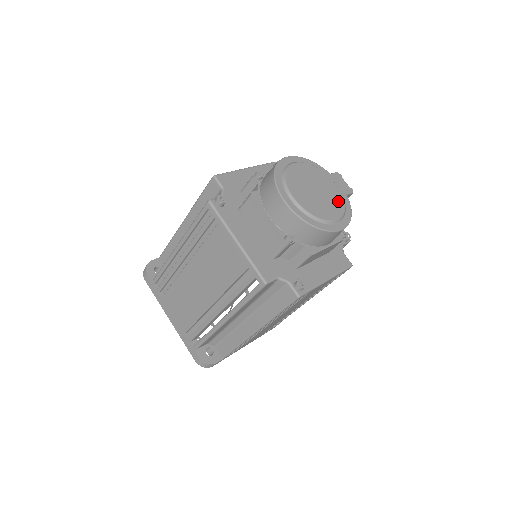
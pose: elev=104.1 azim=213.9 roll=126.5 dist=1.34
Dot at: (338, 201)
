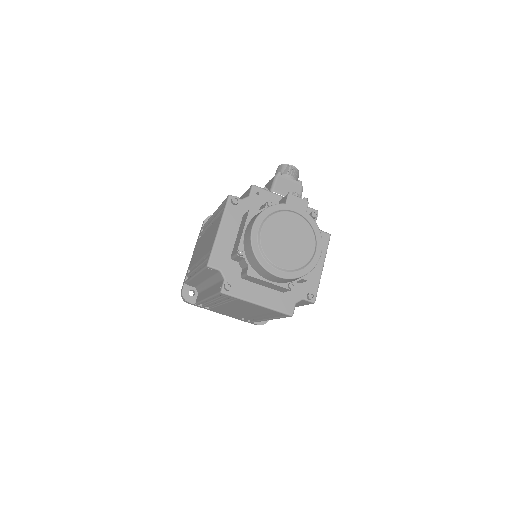
Dot at: (306, 230)
